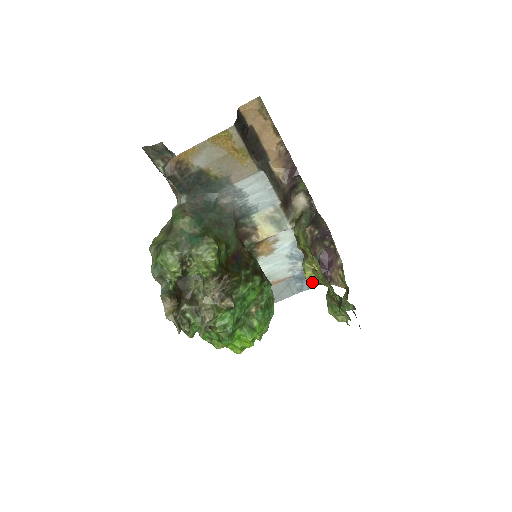
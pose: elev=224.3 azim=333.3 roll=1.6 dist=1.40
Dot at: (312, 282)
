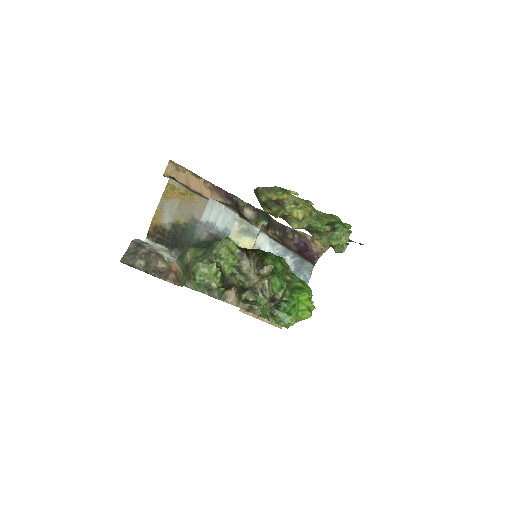
Dot at: (308, 268)
